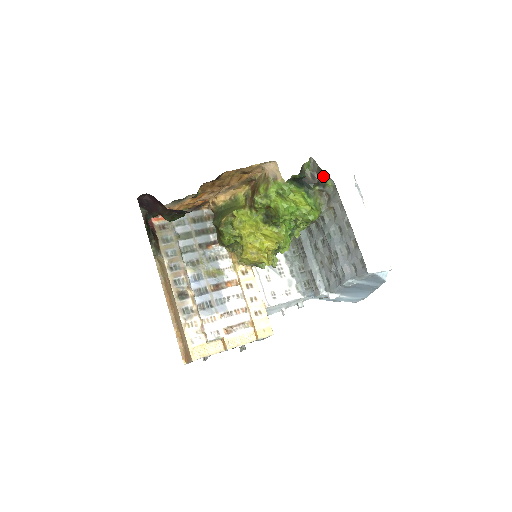
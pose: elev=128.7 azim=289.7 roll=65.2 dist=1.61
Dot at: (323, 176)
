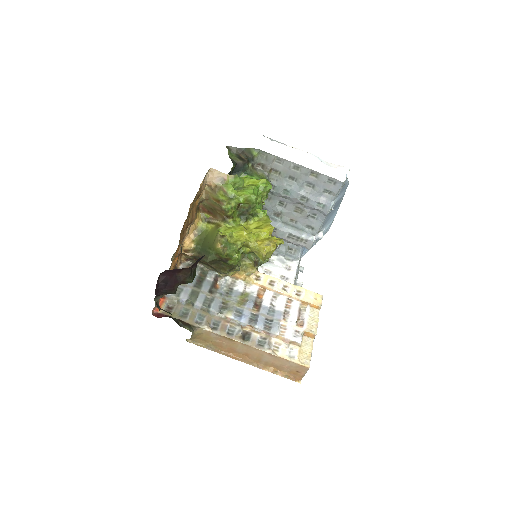
Dot at: (247, 152)
